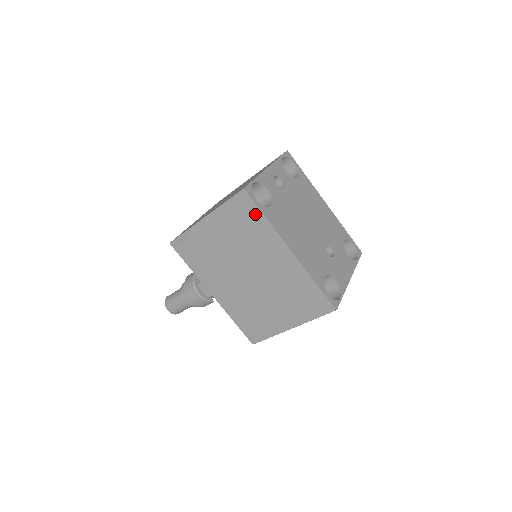
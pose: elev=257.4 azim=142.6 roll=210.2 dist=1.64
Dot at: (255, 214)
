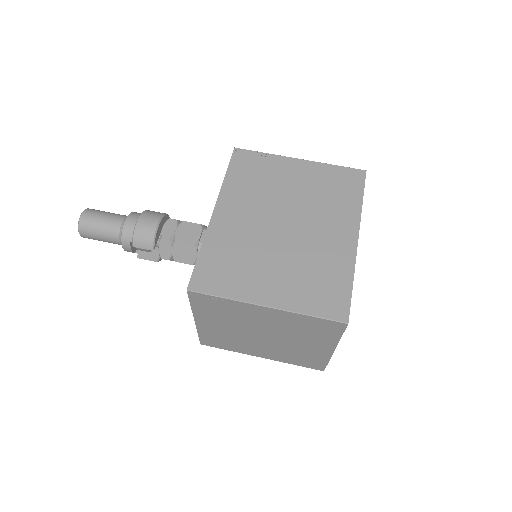
Dot at: (355, 191)
